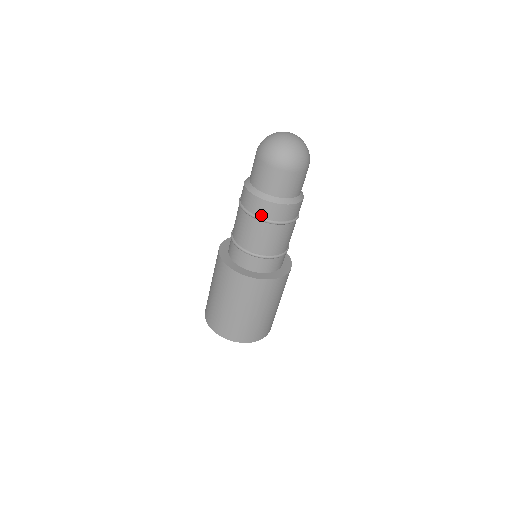
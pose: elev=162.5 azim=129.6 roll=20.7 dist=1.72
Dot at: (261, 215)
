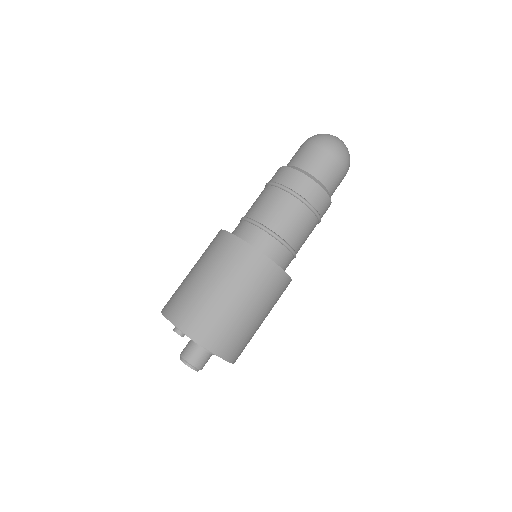
Dot at: (291, 187)
